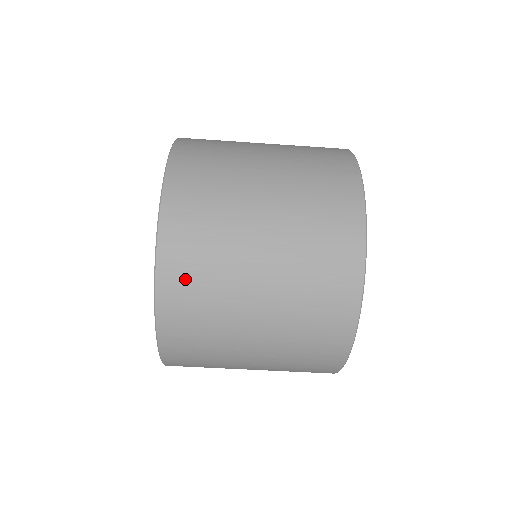
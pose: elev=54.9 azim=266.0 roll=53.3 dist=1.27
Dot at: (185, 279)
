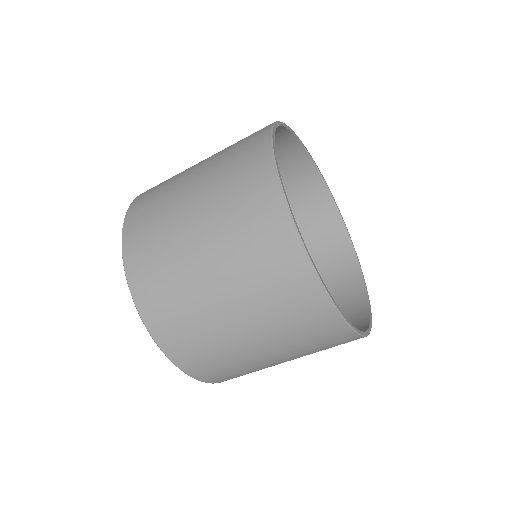
Dot at: (207, 368)
